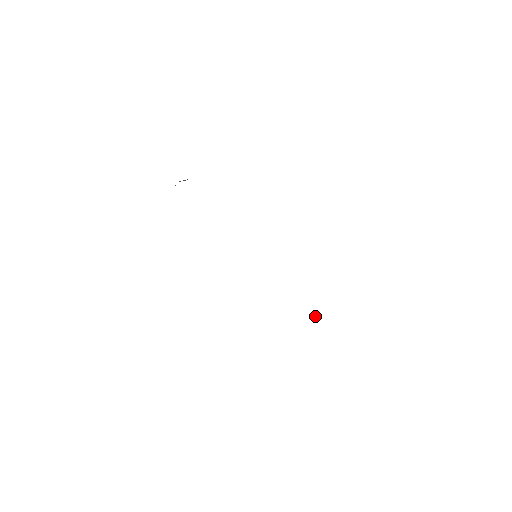
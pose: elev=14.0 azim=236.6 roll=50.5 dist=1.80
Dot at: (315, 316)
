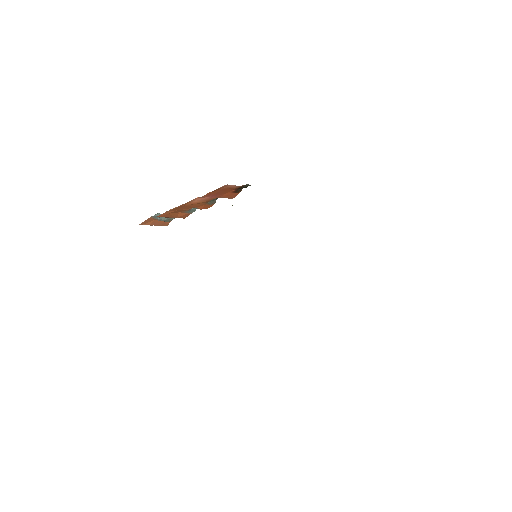
Dot at: occluded
